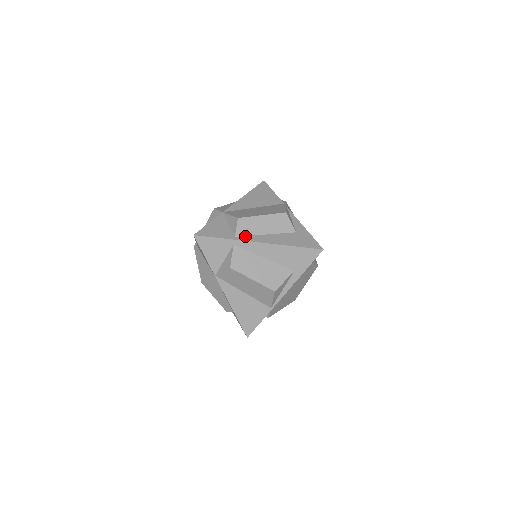
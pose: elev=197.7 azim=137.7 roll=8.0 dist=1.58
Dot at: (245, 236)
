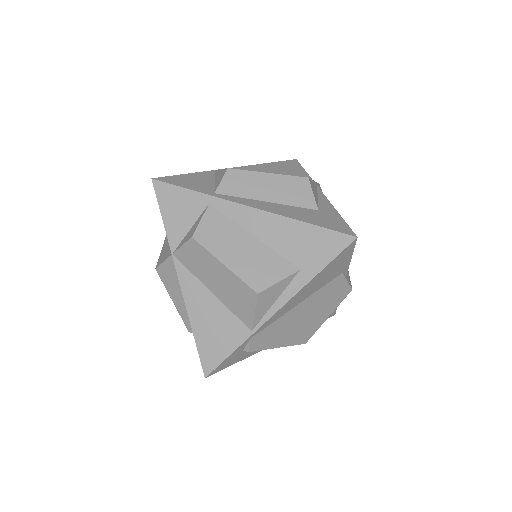
Dot at: (231, 196)
